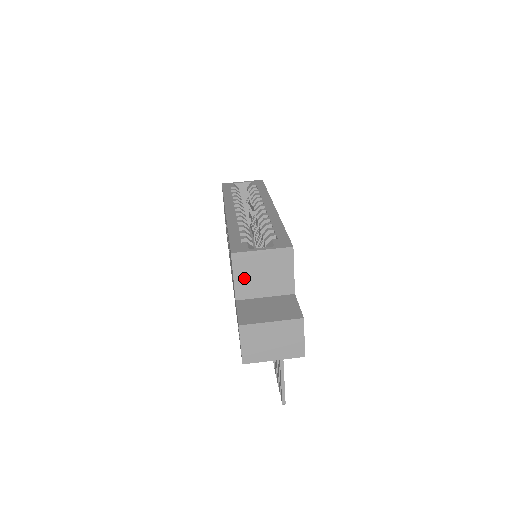
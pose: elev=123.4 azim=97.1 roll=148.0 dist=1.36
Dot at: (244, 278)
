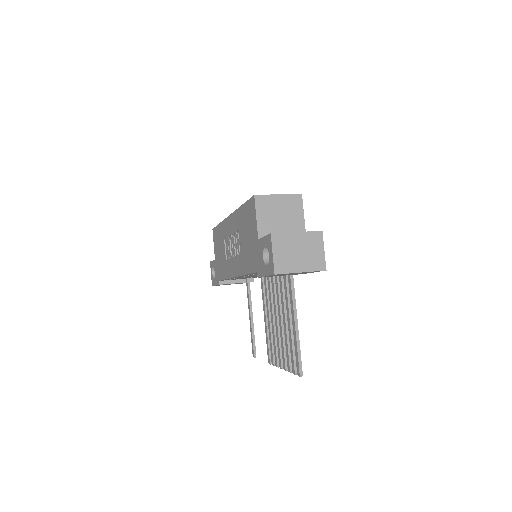
Dot at: (265, 218)
